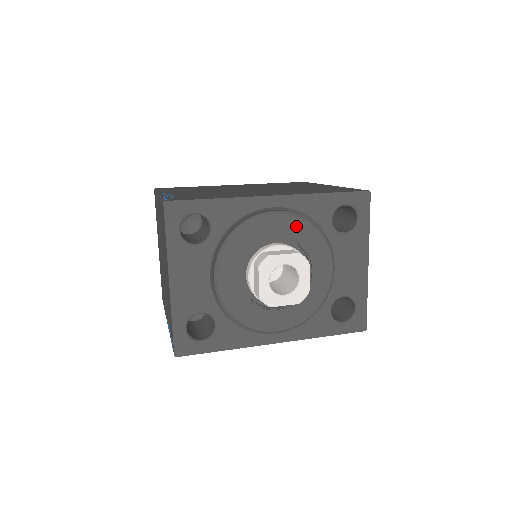
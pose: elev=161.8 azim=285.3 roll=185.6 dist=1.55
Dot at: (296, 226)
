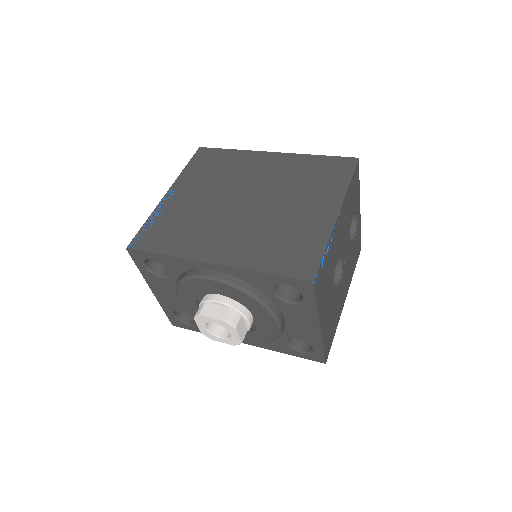
Dot at: (232, 292)
